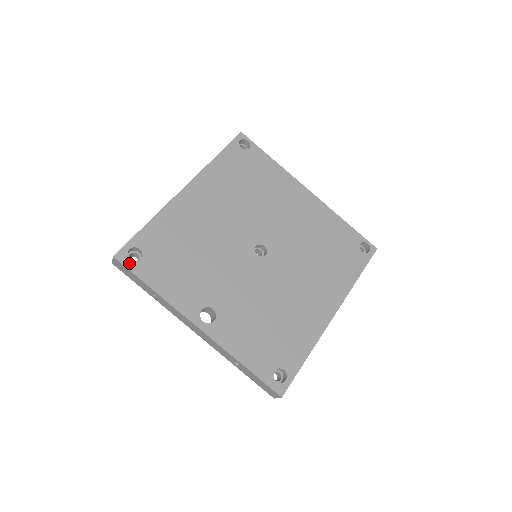
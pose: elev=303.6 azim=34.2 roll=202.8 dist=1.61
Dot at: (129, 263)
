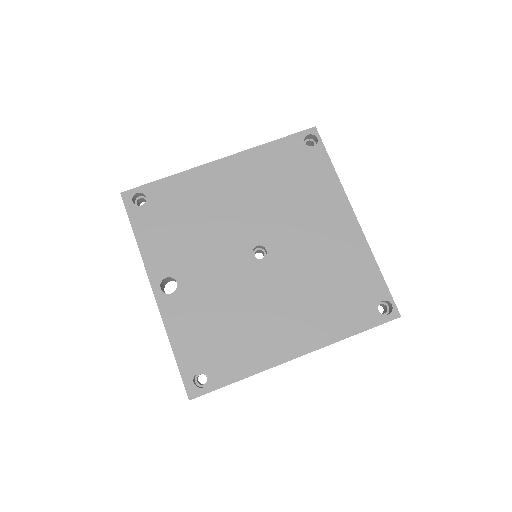
Dot at: (130, 205)
